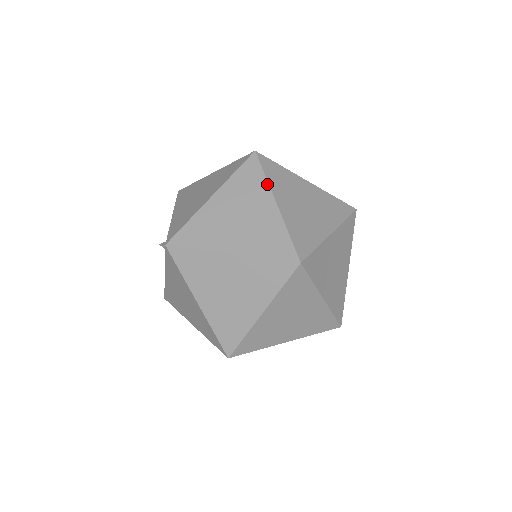
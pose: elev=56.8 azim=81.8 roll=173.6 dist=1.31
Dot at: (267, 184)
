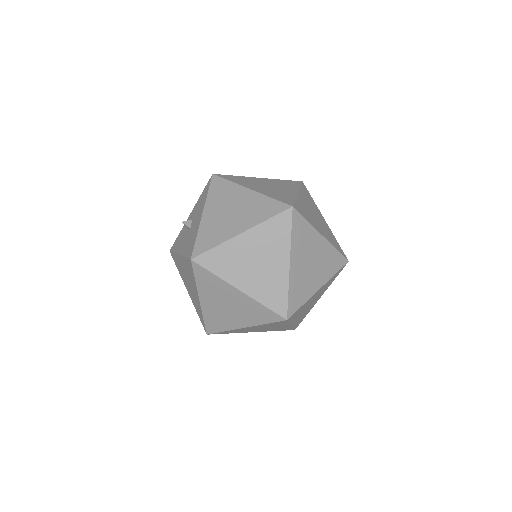
Dot at: (289, 243)
